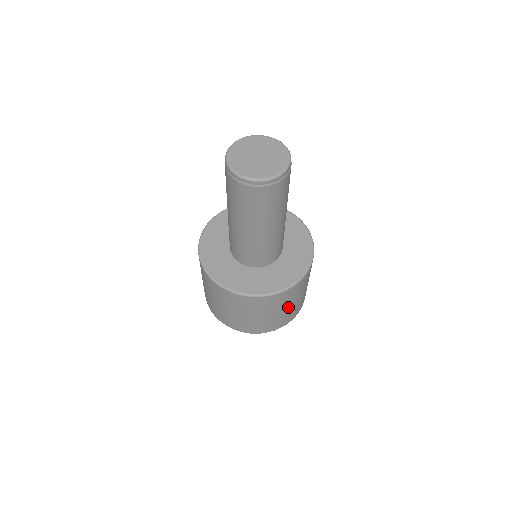
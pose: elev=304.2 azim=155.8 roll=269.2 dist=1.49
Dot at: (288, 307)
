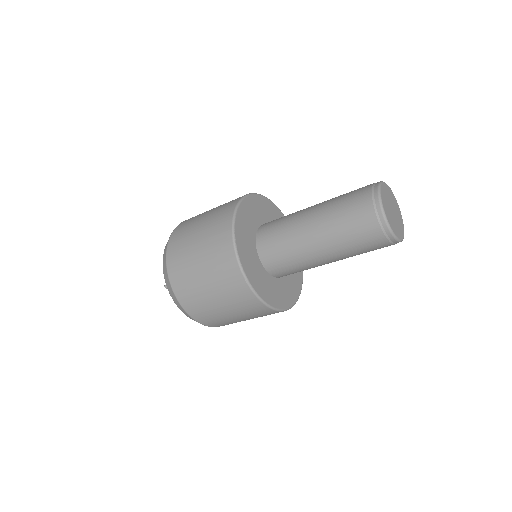
Dot at: occluded
